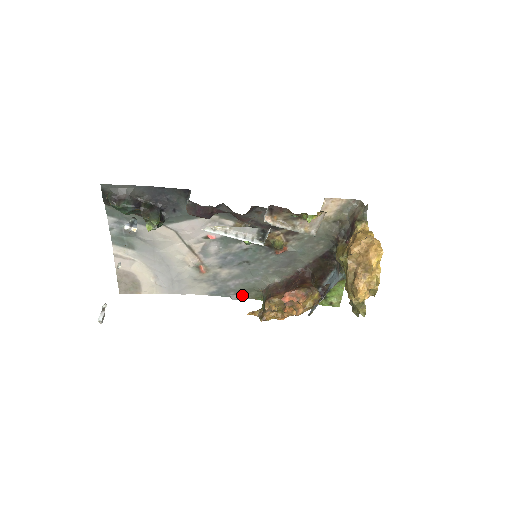
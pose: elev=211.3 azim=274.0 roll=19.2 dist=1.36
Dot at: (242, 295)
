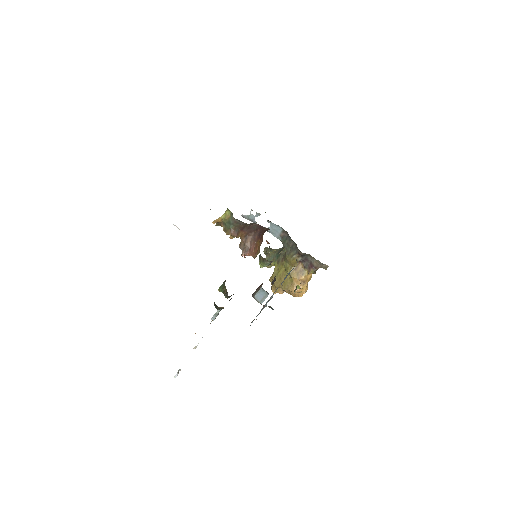
Dot at: occluded
